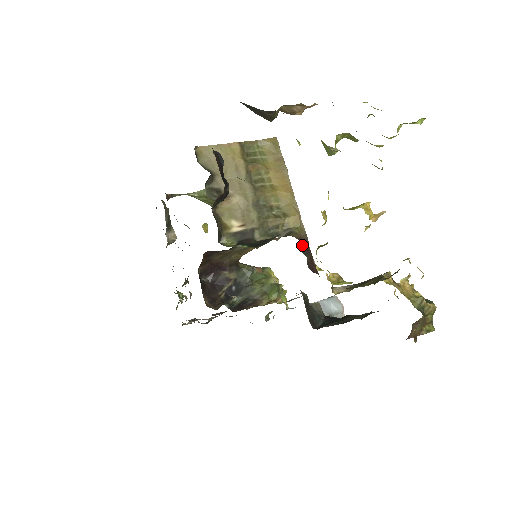
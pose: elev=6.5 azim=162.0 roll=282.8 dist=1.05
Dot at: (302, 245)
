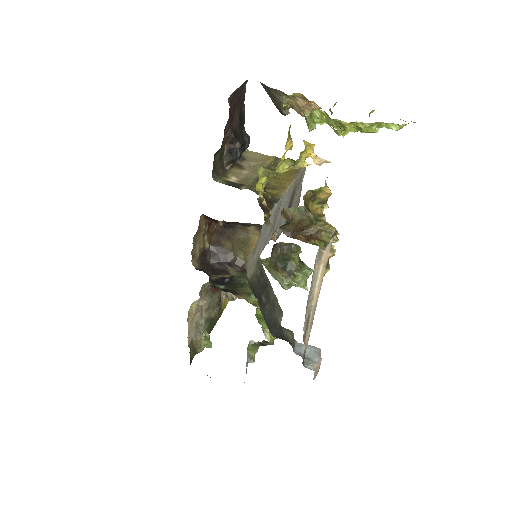
Dot at: (268, 197)
